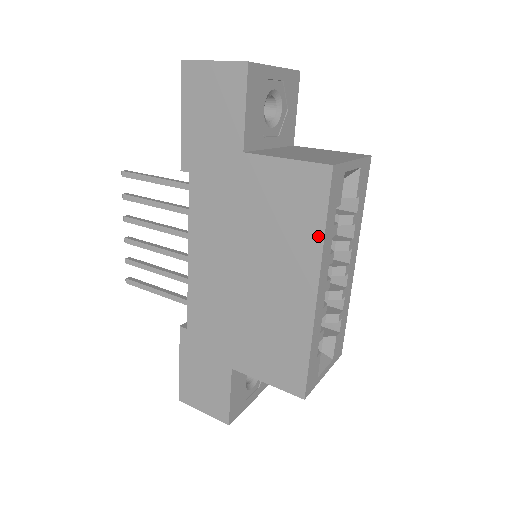
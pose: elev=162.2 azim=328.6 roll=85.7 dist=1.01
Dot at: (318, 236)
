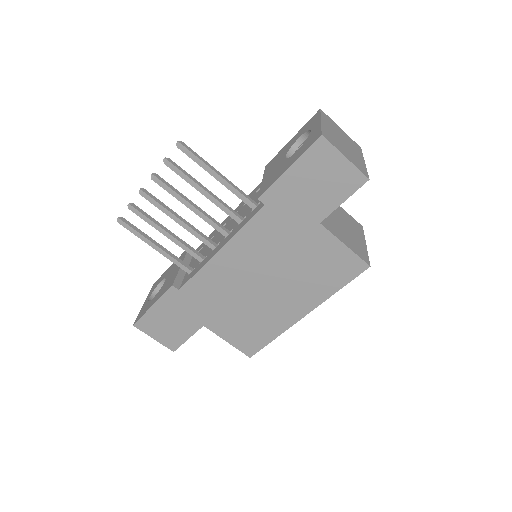
Dot at: (331, 292)
